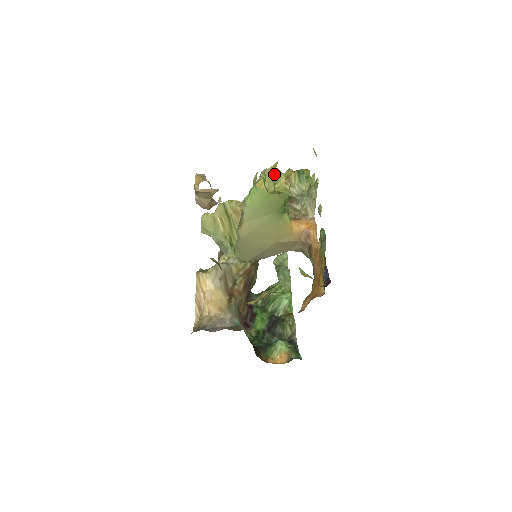
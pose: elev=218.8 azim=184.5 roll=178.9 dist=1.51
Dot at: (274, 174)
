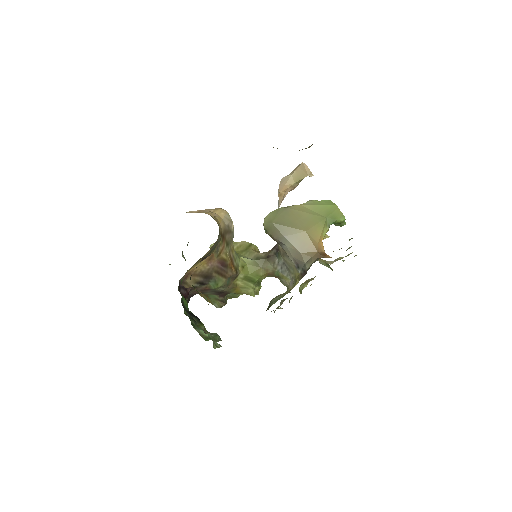
Dot at: occluded
